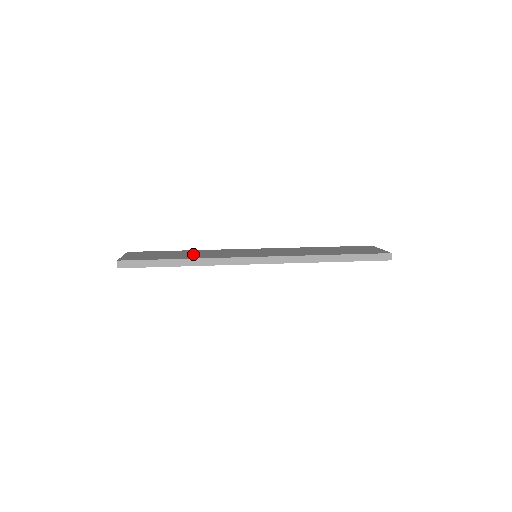
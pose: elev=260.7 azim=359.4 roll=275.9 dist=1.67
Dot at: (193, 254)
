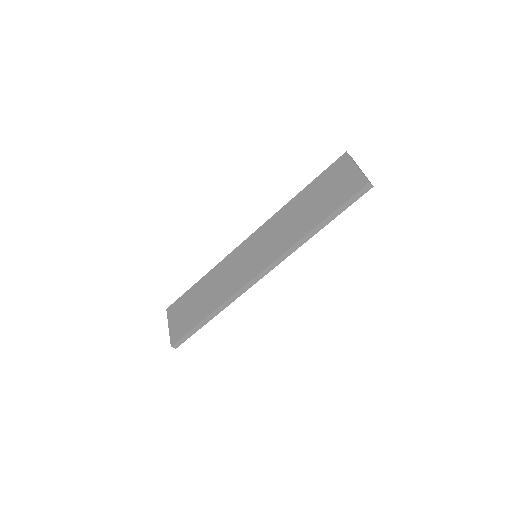
Dot at: (211, 292)
